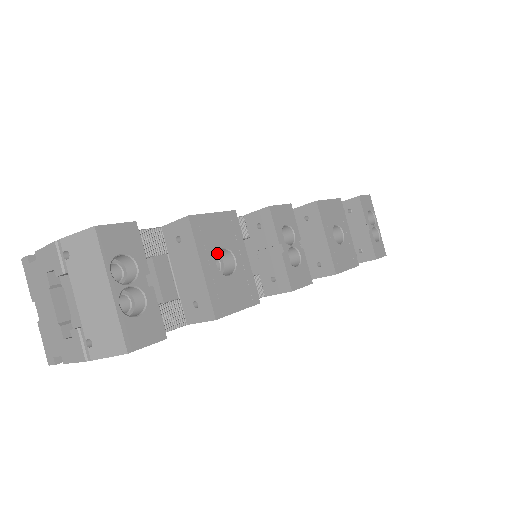
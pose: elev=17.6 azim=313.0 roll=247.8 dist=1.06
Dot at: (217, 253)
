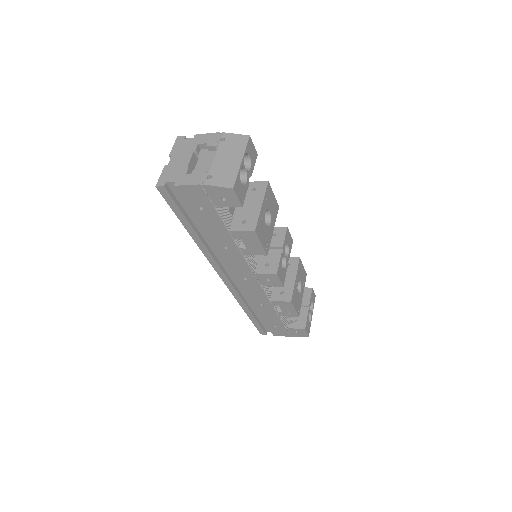
Dot at: occluded
